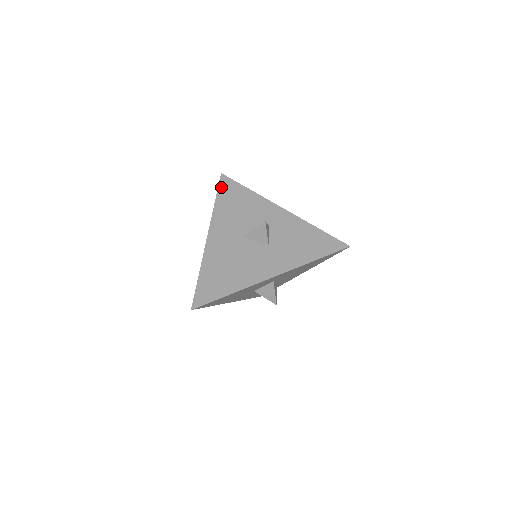
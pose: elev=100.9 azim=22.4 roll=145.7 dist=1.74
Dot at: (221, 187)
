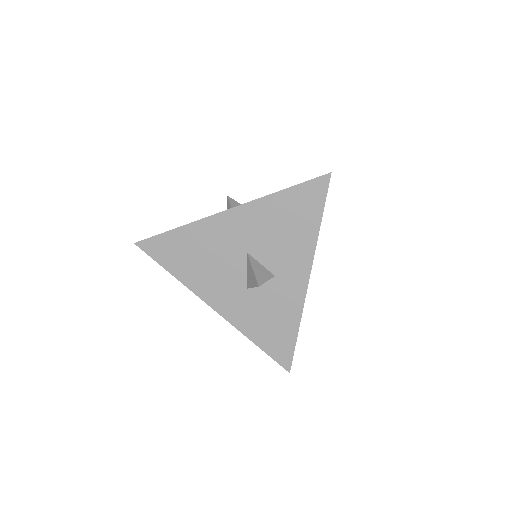
Dot at: (307, 186)
